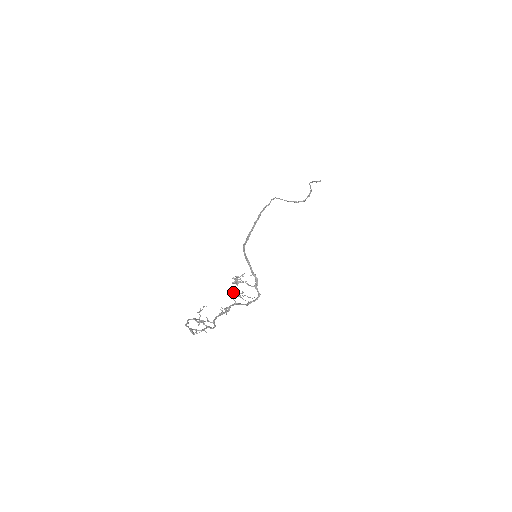
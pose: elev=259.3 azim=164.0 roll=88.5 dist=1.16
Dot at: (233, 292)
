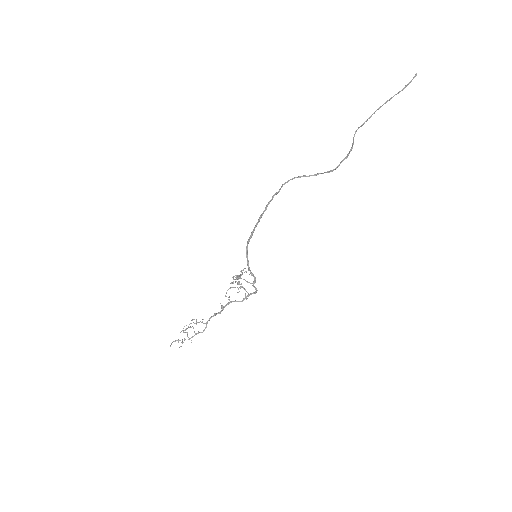
Dot at: occluded
